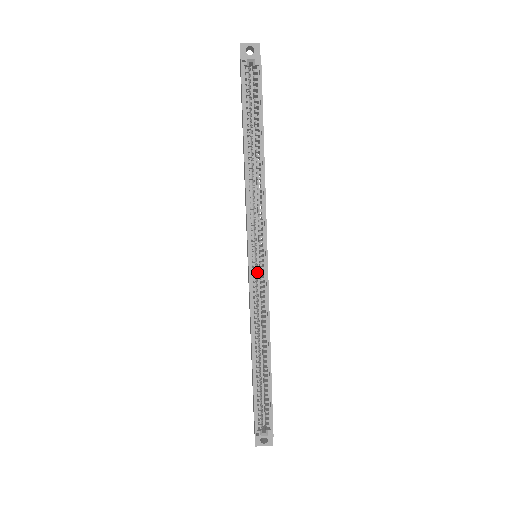
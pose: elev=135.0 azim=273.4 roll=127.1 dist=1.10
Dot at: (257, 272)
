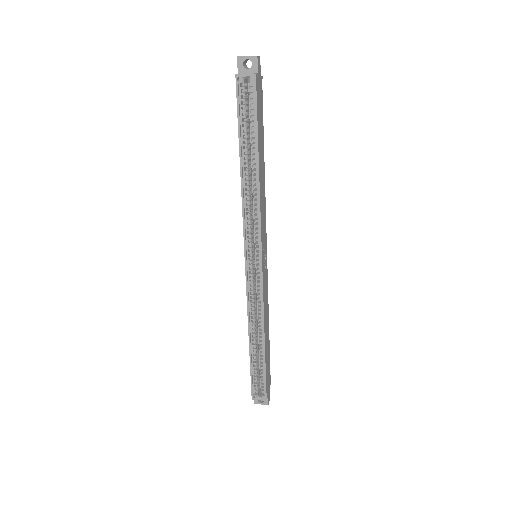
Dot at: occluded
